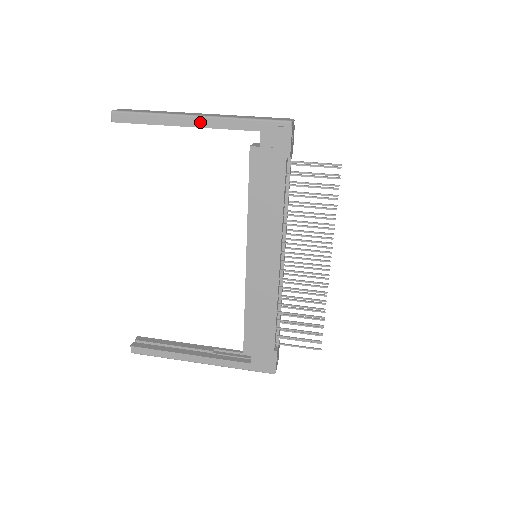
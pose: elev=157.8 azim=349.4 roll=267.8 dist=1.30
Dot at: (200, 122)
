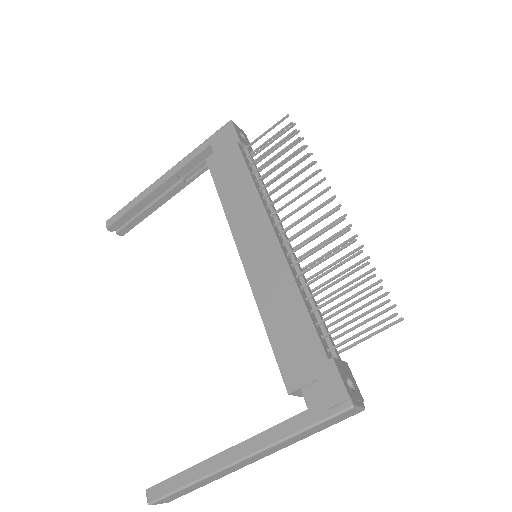
Dot at: (166, 176)
